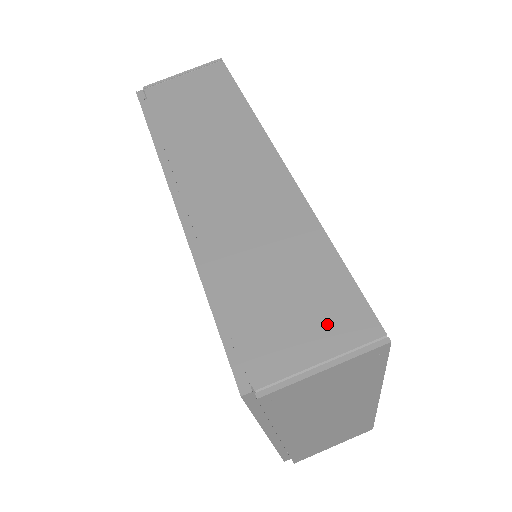
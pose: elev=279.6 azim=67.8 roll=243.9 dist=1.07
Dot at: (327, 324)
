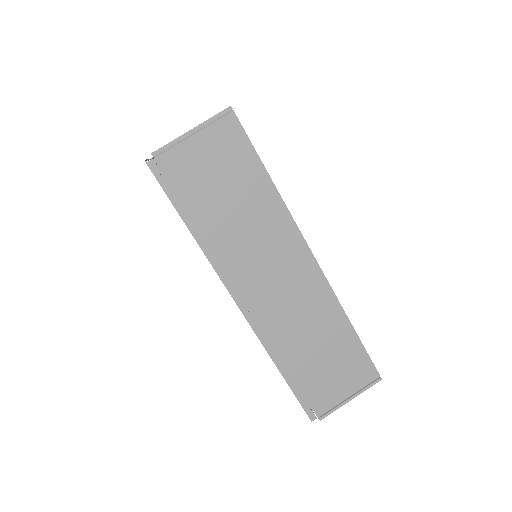
Dot at: (351, 377)
